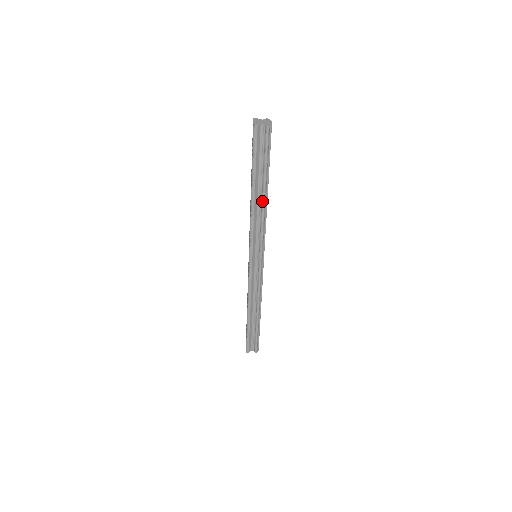
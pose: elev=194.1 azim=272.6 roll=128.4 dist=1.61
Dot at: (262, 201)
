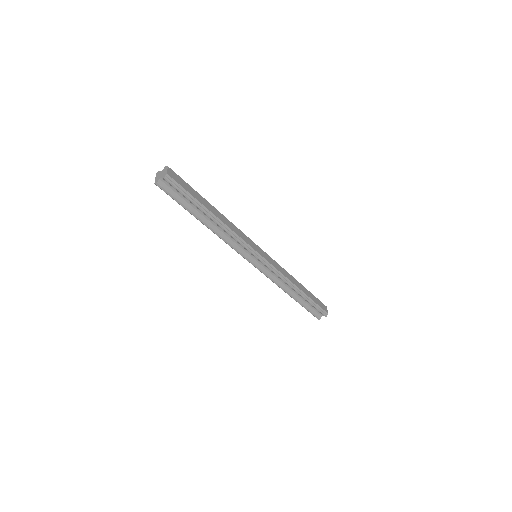
Dot at: (216, 224)
